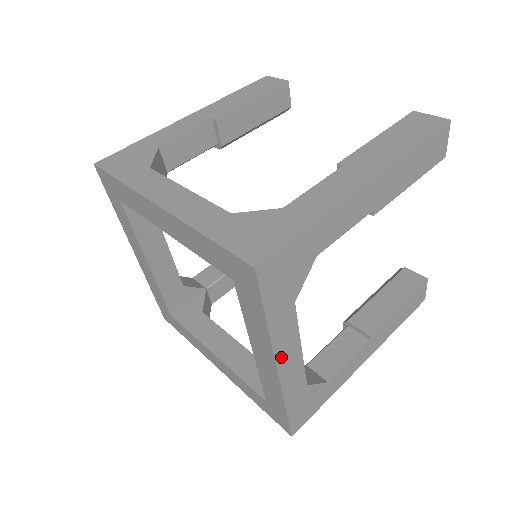
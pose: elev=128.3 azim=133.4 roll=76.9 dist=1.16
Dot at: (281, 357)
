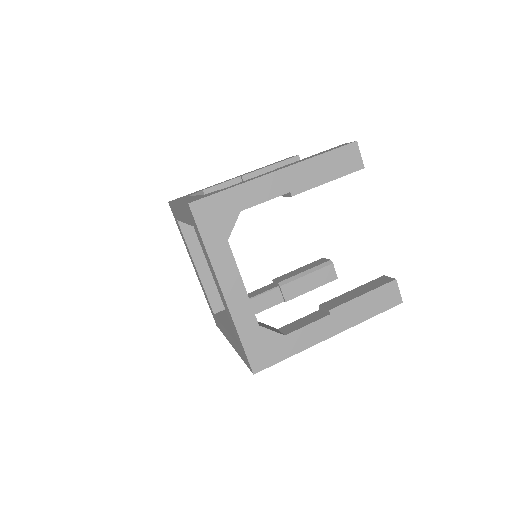
Dot at: occluded
